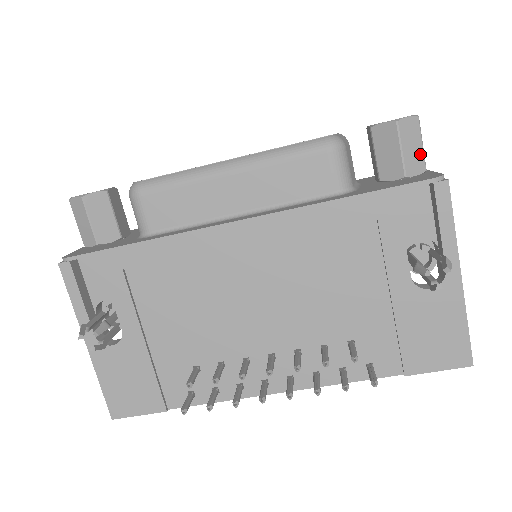
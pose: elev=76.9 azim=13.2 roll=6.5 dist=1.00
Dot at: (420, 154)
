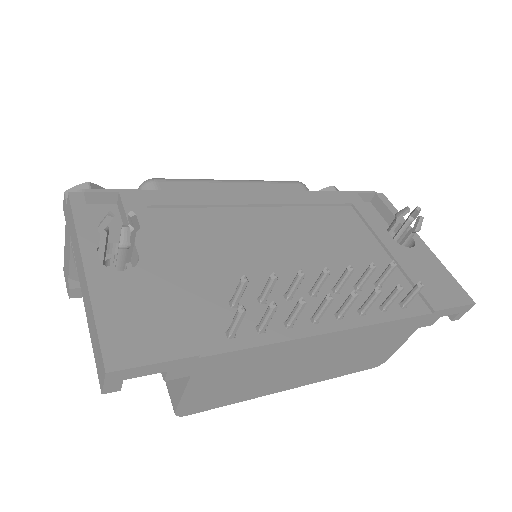
Dot at: occluded
